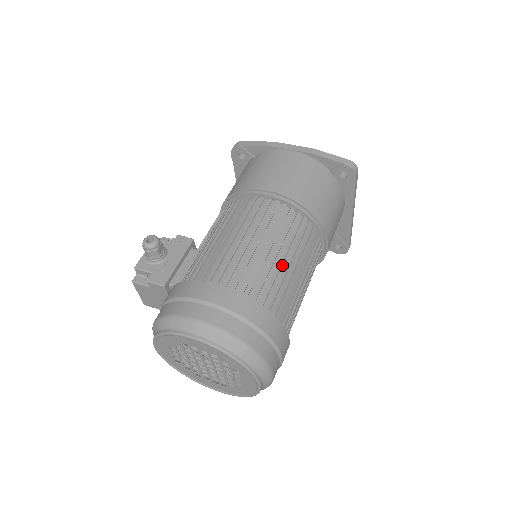
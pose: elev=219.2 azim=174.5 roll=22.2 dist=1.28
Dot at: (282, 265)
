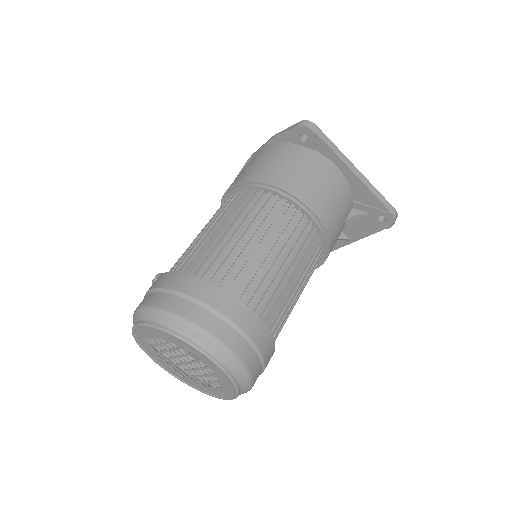
Dot at: (227, 237)
